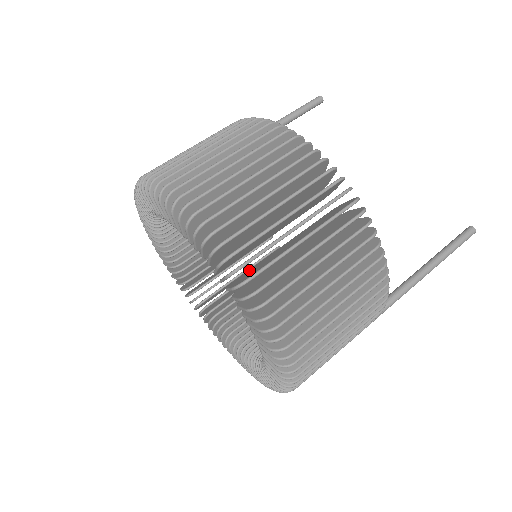
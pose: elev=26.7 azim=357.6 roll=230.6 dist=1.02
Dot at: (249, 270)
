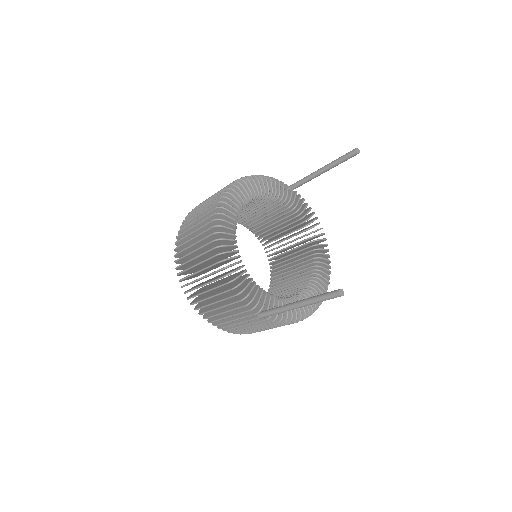
Dot at: occluded
